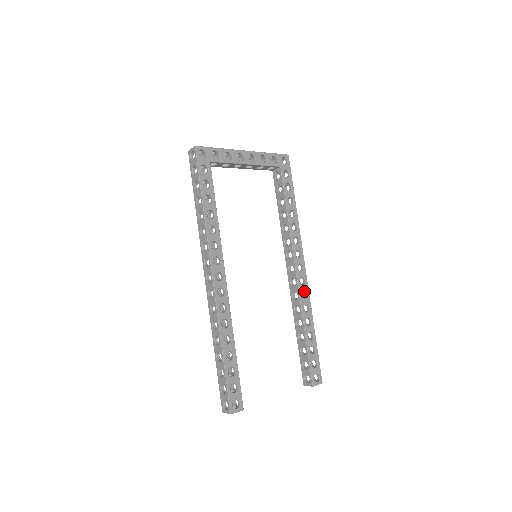
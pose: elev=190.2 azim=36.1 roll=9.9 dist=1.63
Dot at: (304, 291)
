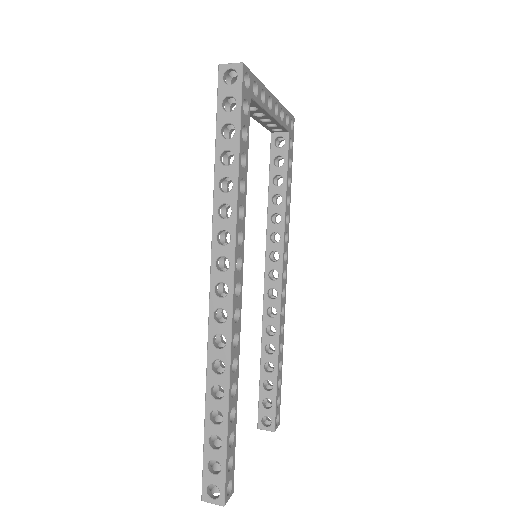
Dot at: occluded
